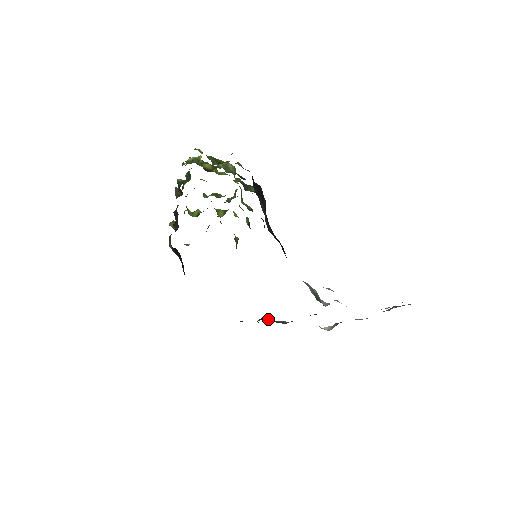
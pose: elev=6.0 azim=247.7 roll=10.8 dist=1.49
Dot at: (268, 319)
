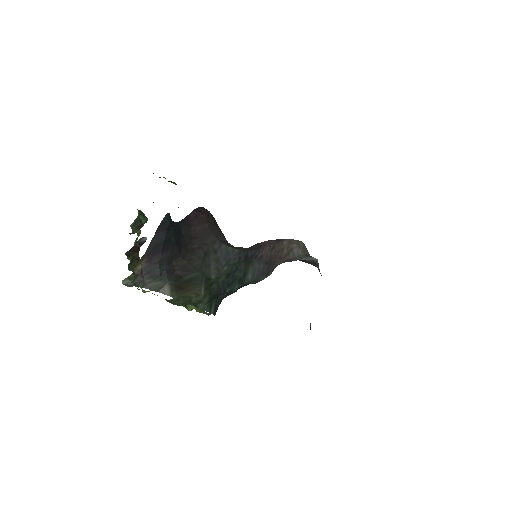
Dot at: occluded
